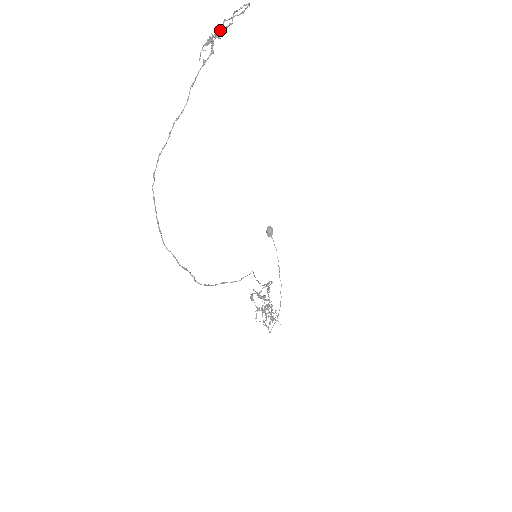
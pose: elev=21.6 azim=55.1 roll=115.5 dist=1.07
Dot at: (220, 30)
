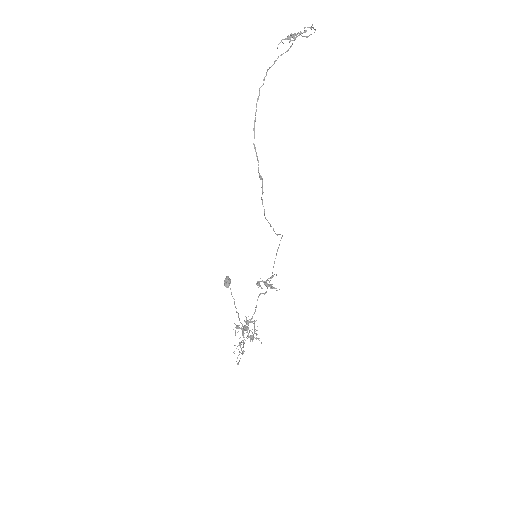
Dot at: (296, 36)
